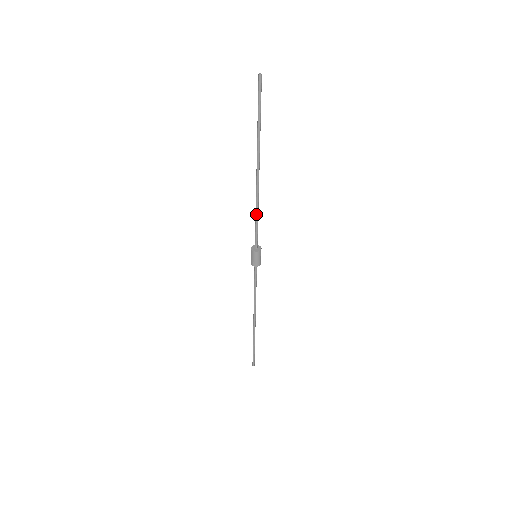
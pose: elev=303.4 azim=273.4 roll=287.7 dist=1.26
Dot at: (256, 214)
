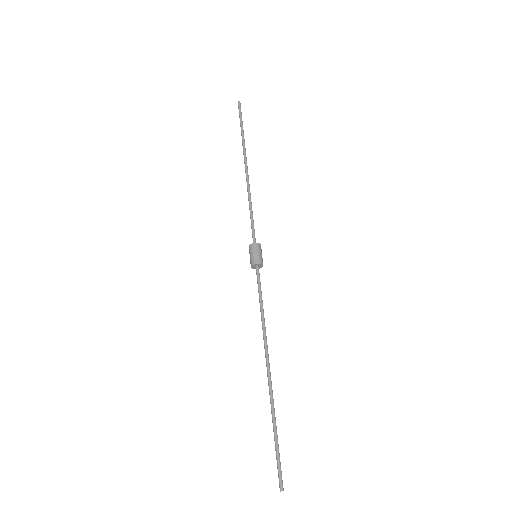
Dot at: (250, 205)
